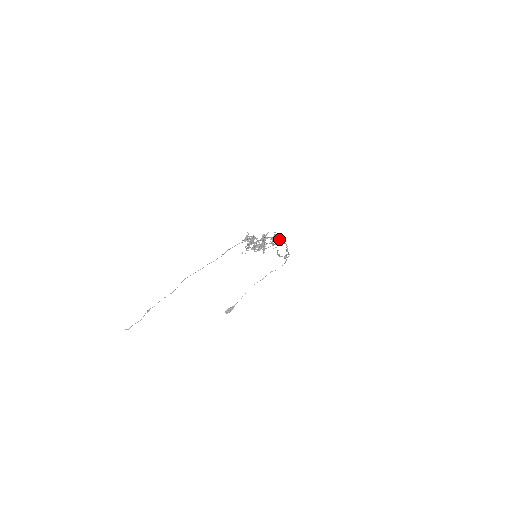
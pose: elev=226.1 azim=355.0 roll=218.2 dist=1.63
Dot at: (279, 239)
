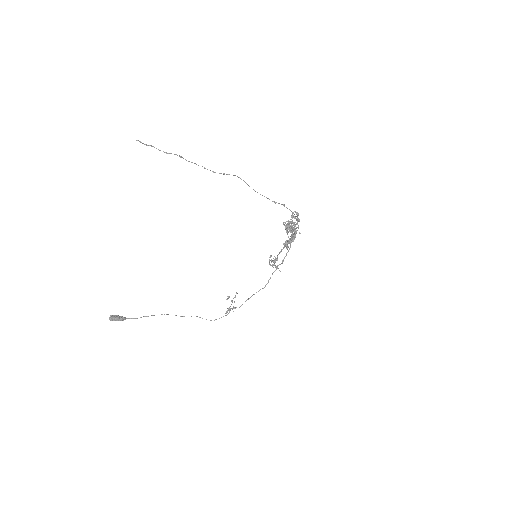
Dot at: (277, 266)
